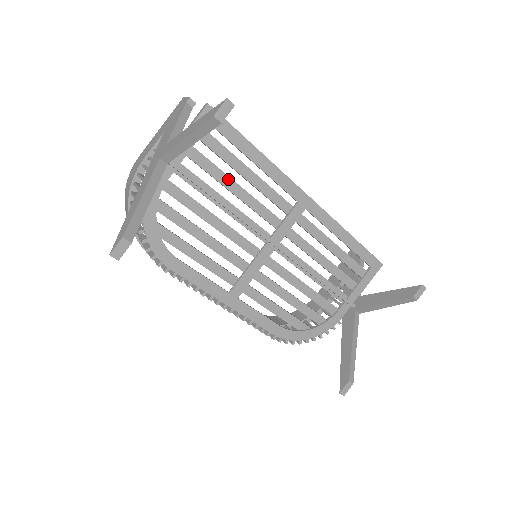
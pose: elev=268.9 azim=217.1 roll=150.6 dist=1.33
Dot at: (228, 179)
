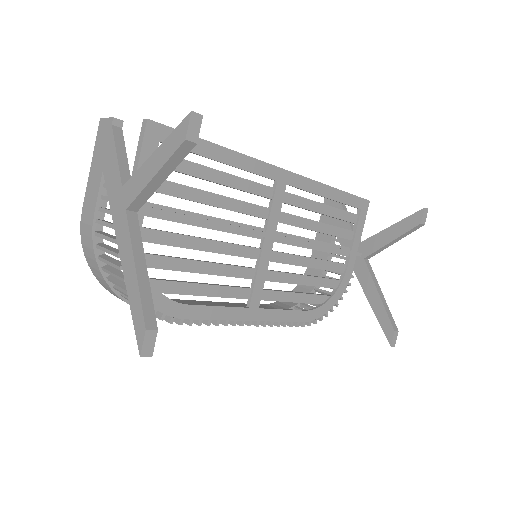
Dot at: (202, 193)
